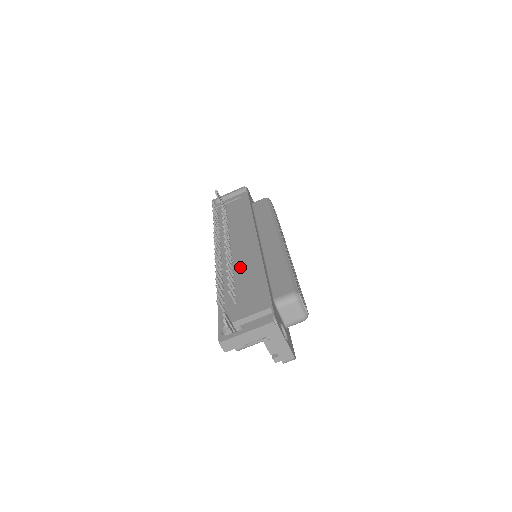
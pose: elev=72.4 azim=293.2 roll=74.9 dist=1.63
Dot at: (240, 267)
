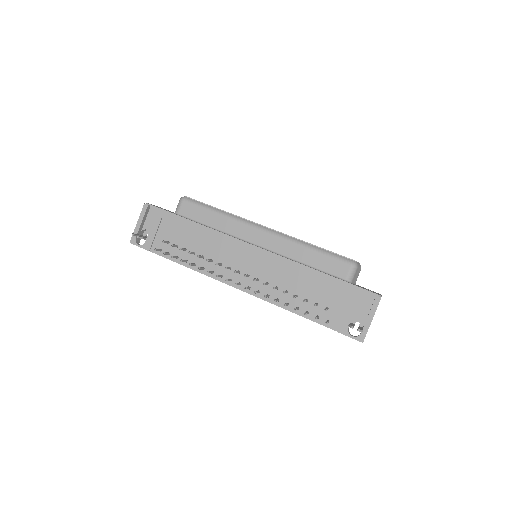
Dot at: (283, 282)
